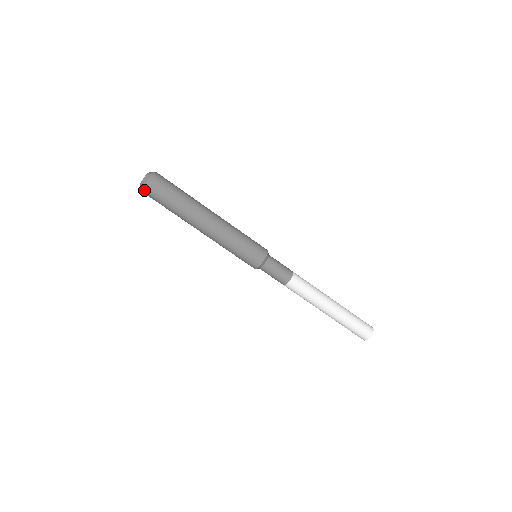
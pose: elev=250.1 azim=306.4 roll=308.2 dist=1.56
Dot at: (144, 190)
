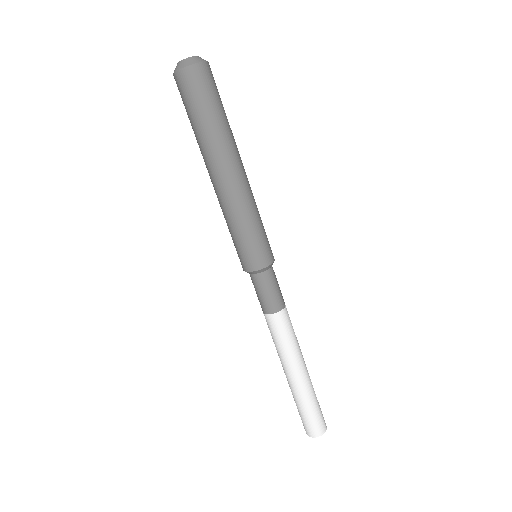
Dot at: (190, 68)
